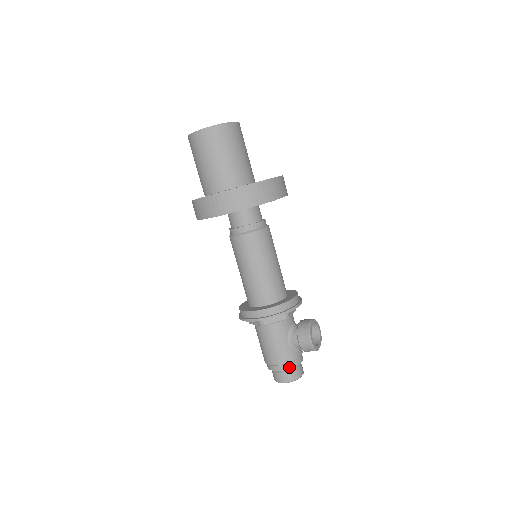
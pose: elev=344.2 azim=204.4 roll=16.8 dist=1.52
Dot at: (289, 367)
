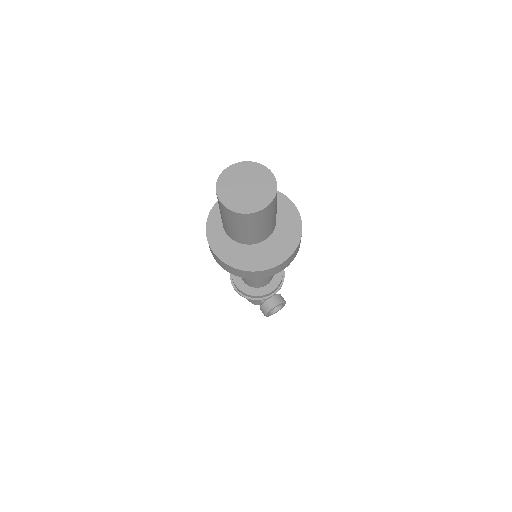
Dot at: (253, 303)
